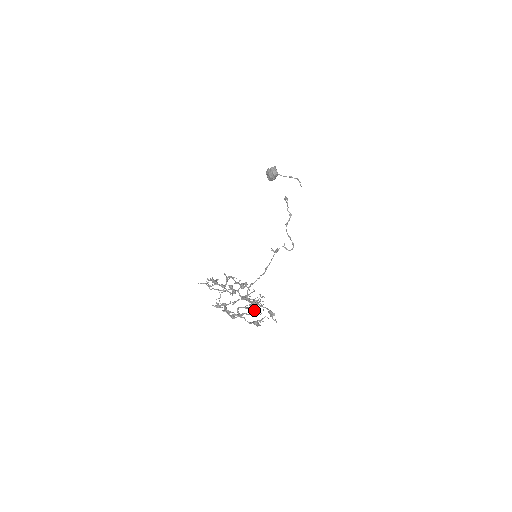
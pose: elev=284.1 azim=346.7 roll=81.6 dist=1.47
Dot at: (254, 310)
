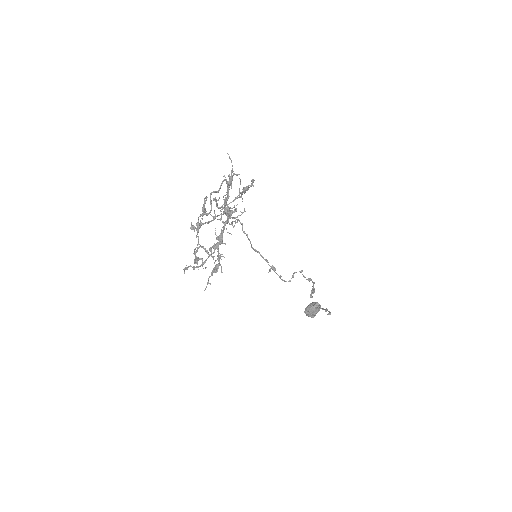
Dot at: occluded
